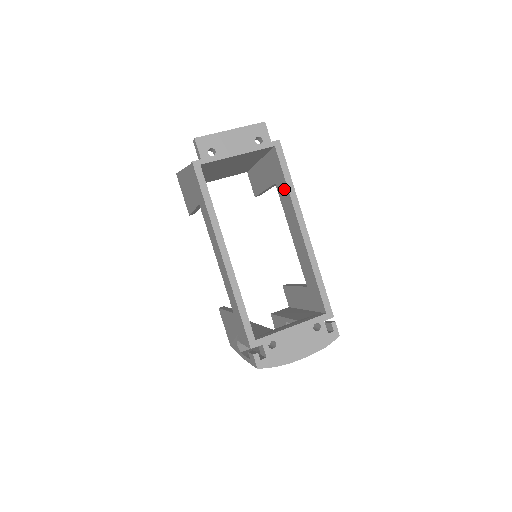
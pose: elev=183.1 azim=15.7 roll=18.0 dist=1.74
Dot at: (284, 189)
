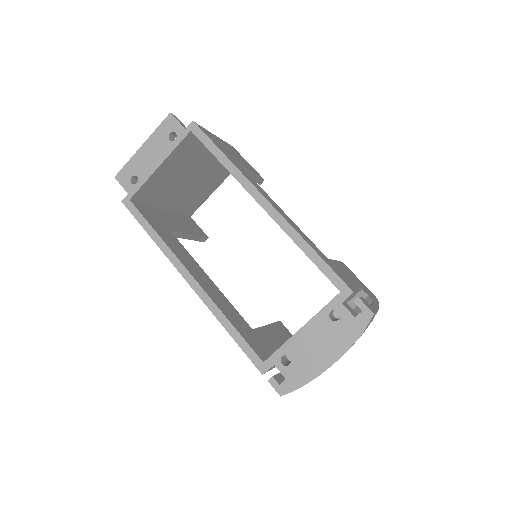
Dot at: occluded
